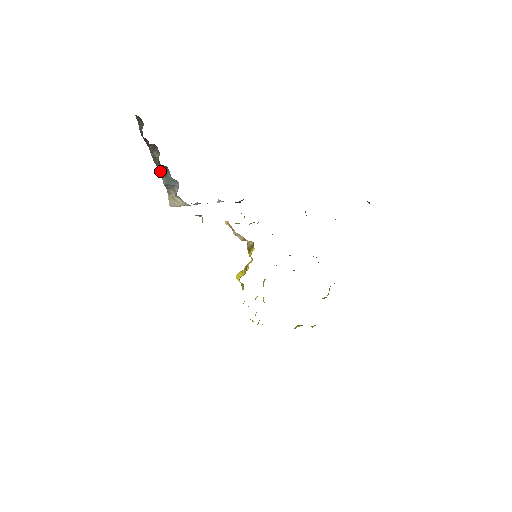
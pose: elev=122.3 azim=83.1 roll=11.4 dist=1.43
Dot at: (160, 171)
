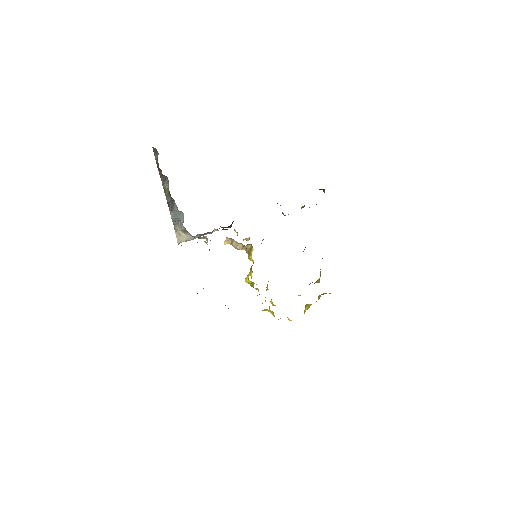
Dot at: (169, 205)
